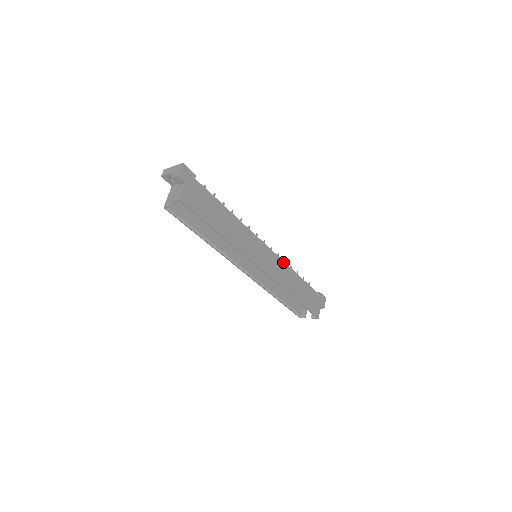
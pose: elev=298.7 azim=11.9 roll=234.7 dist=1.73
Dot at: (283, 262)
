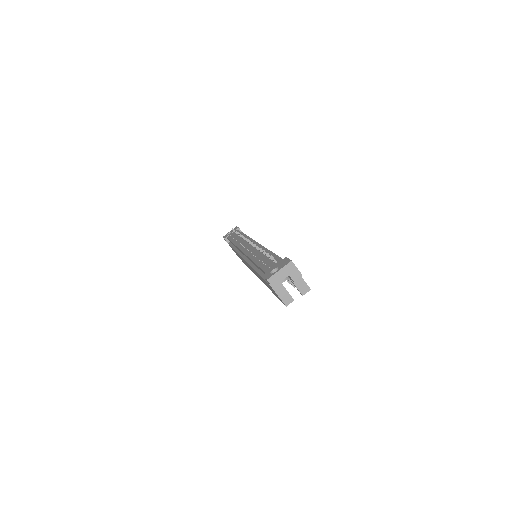
Dot at: occluded
